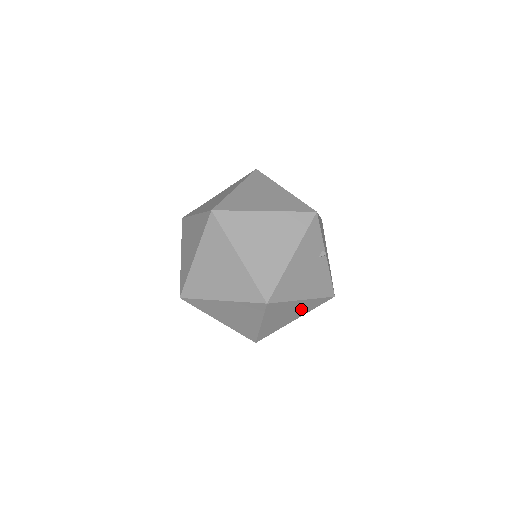
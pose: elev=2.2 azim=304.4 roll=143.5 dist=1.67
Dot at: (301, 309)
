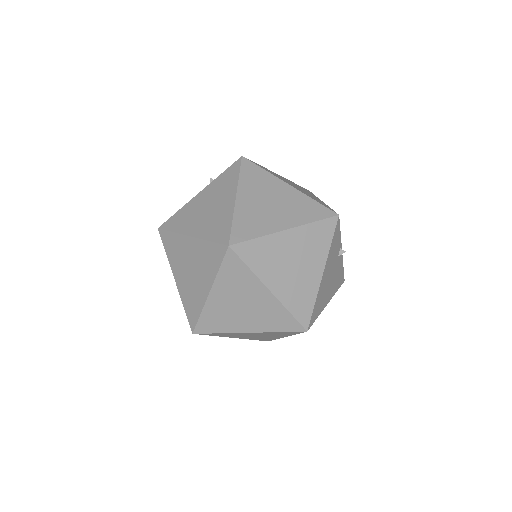
Dot at: occluded
